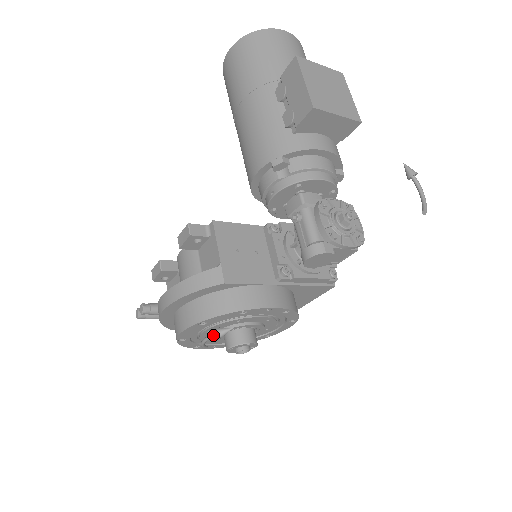
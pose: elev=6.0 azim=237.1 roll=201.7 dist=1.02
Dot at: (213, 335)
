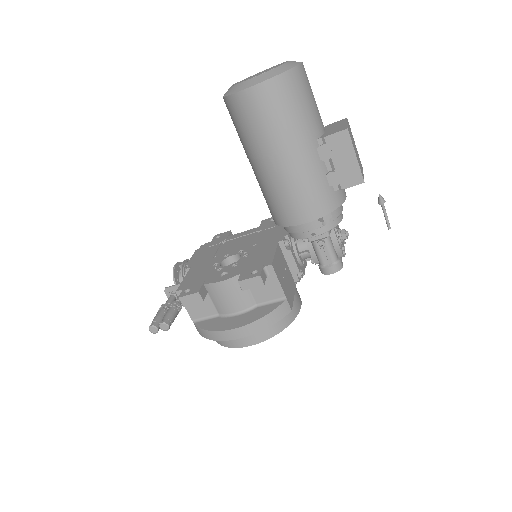
Dot at: occluded
